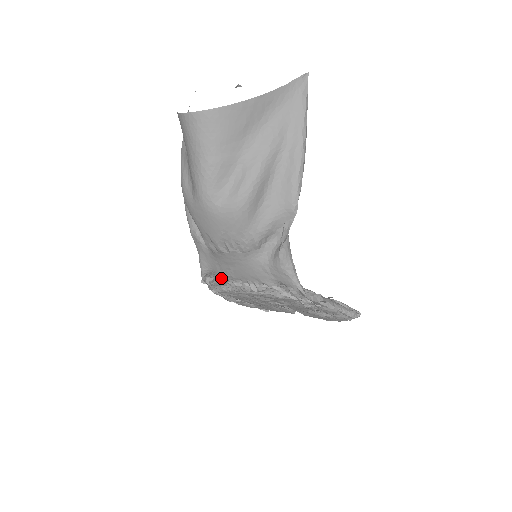
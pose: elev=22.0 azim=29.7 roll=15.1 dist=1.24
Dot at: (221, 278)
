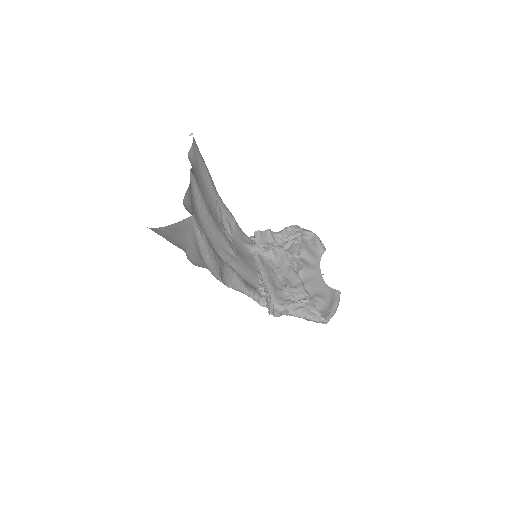
Dot at: occluded
